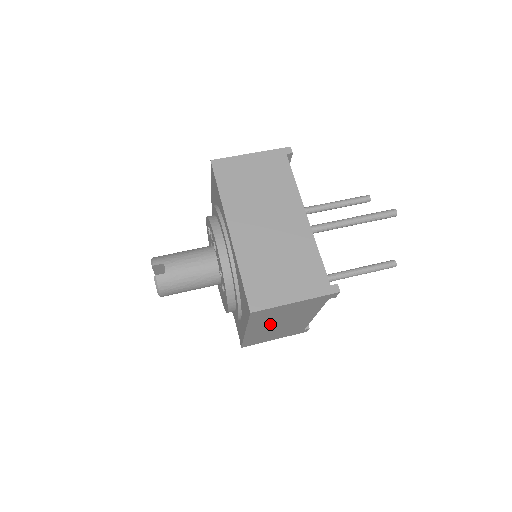
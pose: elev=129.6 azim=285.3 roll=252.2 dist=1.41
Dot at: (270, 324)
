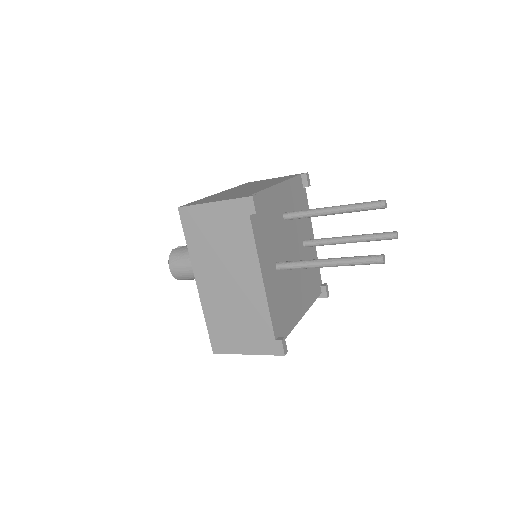
Dot at: (215, 270)
